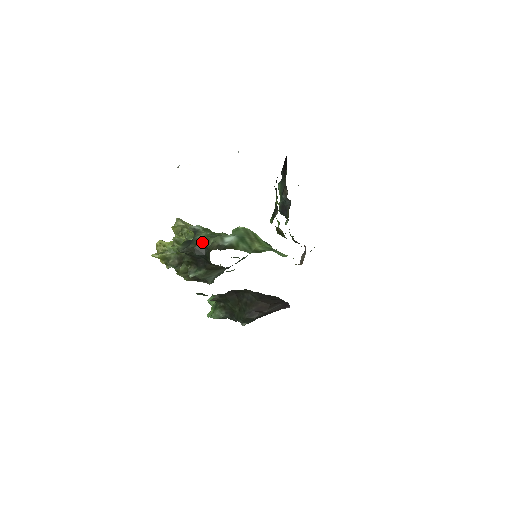
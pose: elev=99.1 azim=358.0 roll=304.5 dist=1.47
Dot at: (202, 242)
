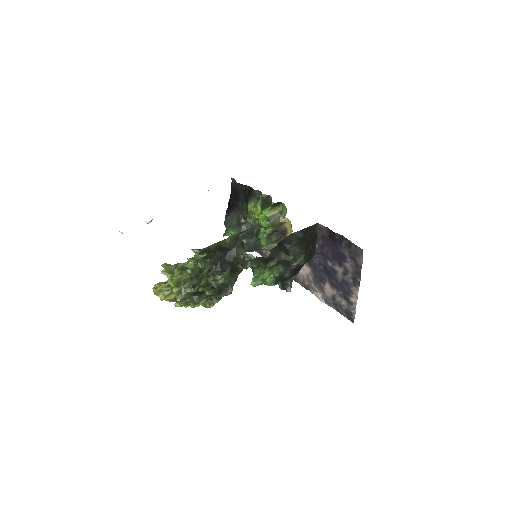
Dot at: (219, 244)
